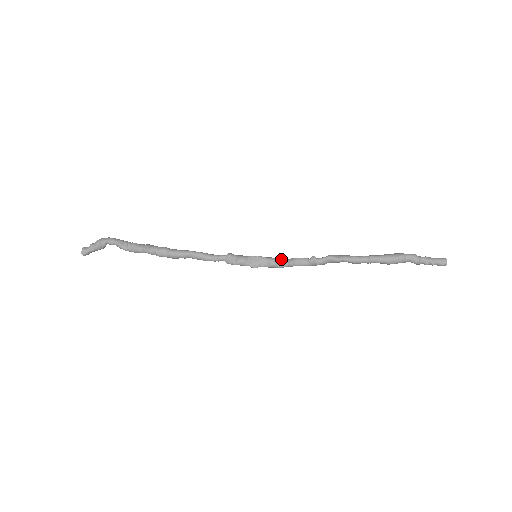
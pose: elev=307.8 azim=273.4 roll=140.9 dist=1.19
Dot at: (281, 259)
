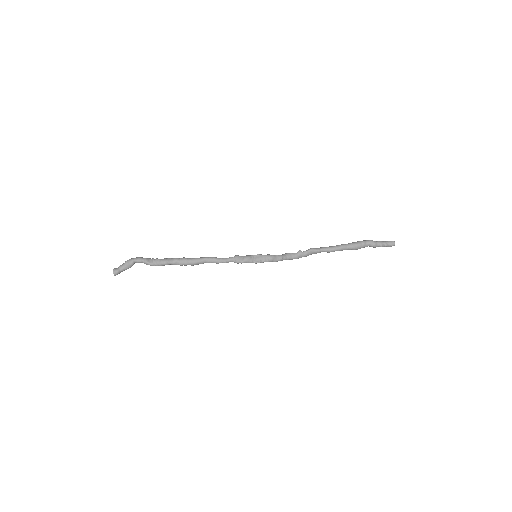
Dot at: (276, 255)
